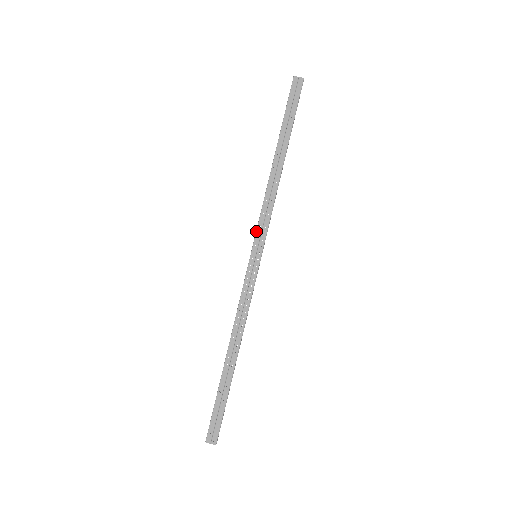
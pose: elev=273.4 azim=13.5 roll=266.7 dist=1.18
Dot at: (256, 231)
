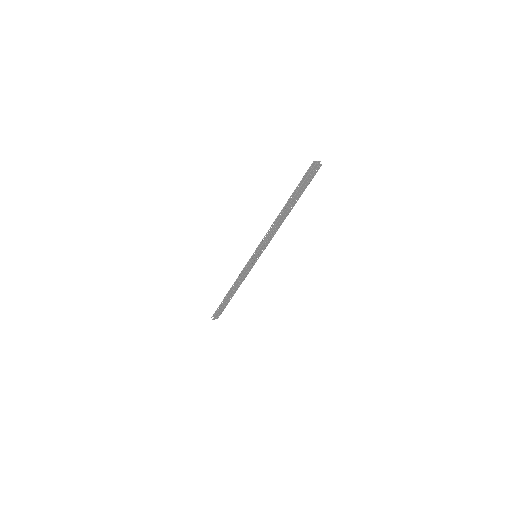
Dot at: (260, 248)
